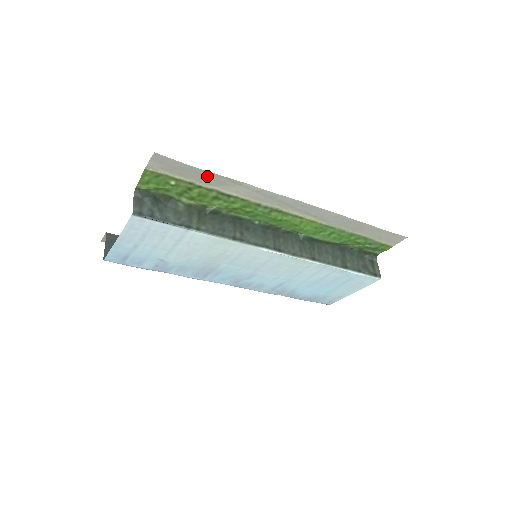
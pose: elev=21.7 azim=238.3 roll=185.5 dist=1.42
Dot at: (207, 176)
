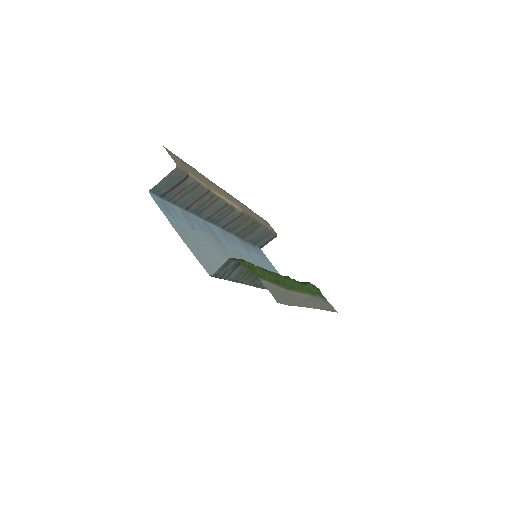
Dot at: (289, 299)
